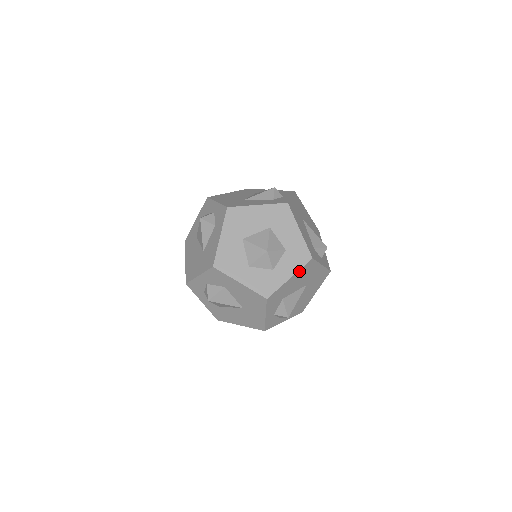
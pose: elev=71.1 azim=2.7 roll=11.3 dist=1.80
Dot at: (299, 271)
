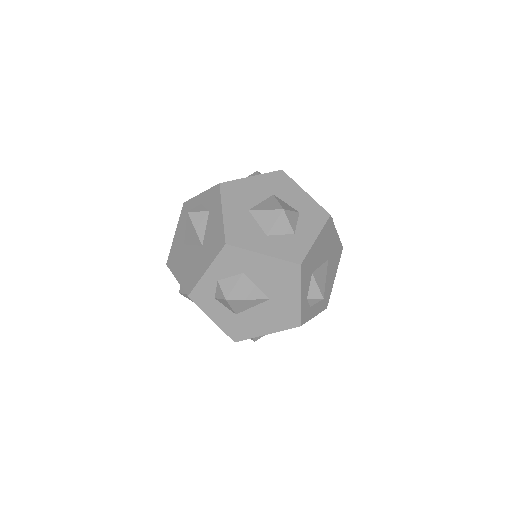
Dot at: (322, 231)
